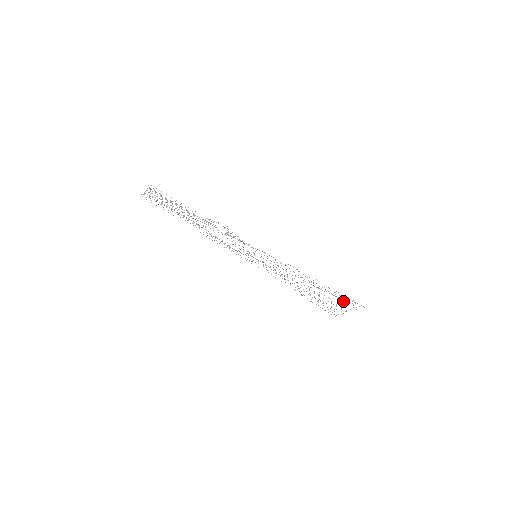
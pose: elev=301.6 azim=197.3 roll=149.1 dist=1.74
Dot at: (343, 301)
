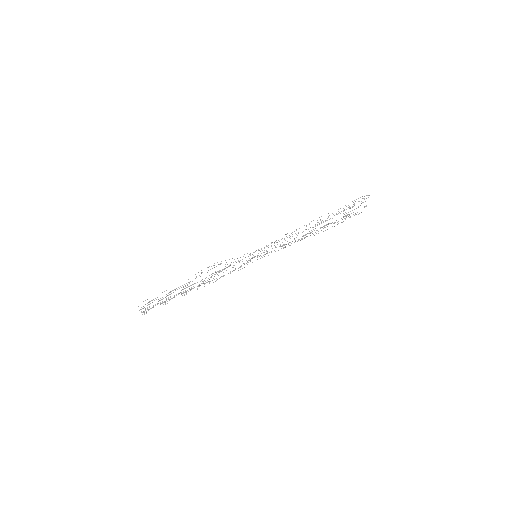
Dot at: (350, 208)
